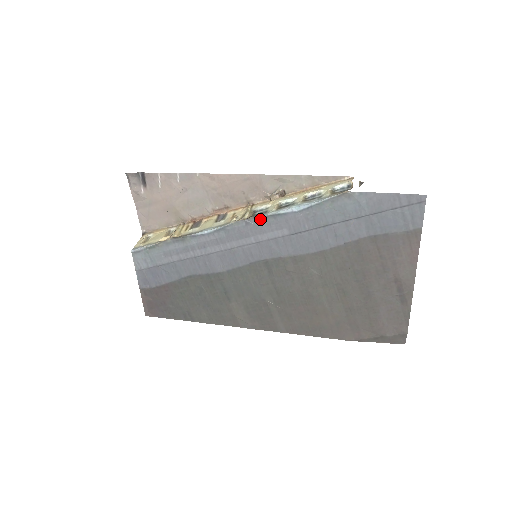
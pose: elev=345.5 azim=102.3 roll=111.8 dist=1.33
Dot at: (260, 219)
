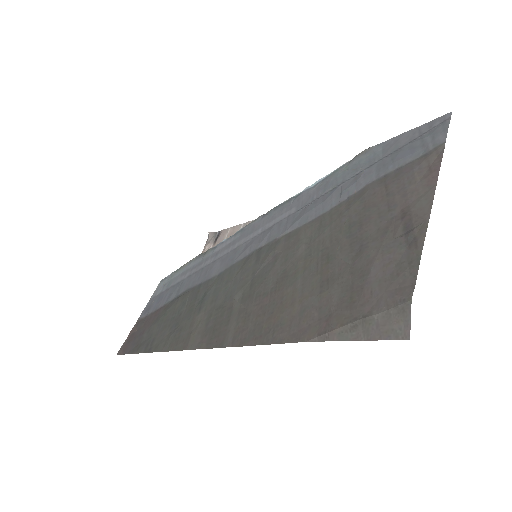
Dot at: (276, 208)
